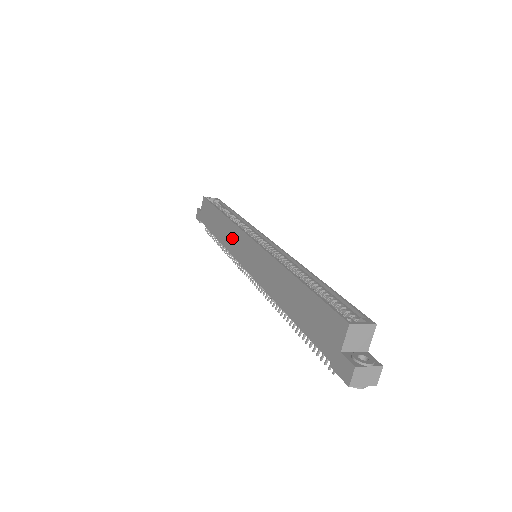
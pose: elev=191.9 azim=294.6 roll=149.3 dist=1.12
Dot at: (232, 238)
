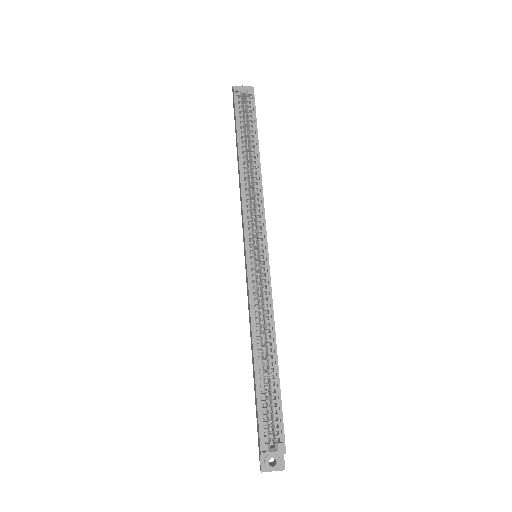
Dot at: occluded
